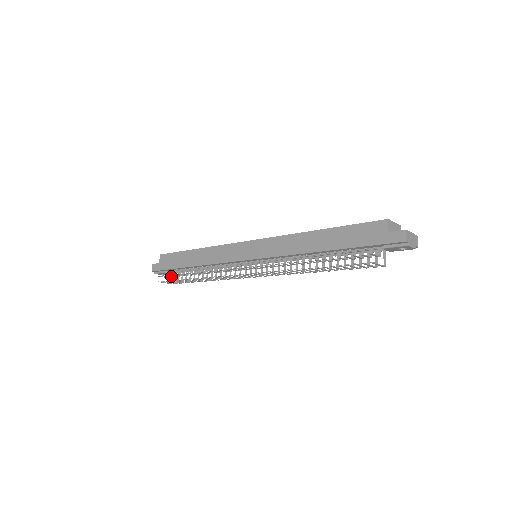
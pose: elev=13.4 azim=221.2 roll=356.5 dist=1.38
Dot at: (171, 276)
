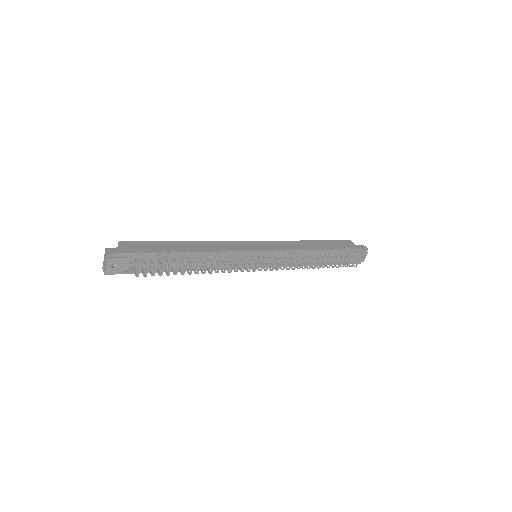
Dot at: (155, 258)
